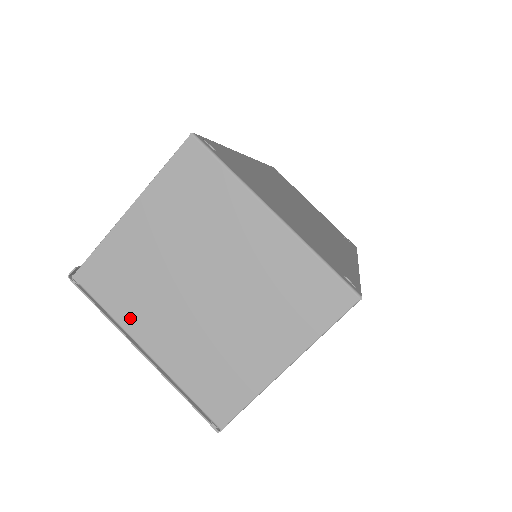
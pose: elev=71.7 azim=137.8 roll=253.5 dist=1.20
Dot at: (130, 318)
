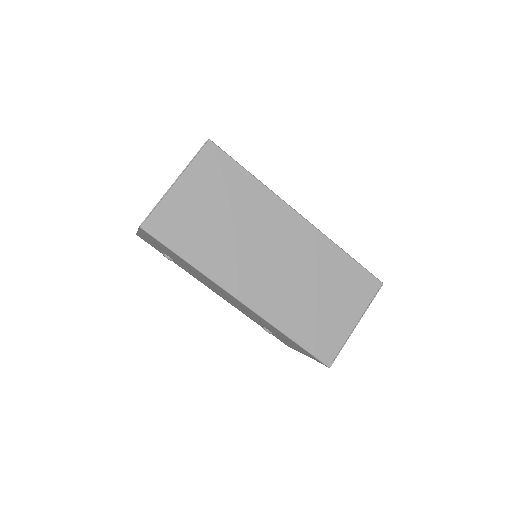
Dot at: occluded
